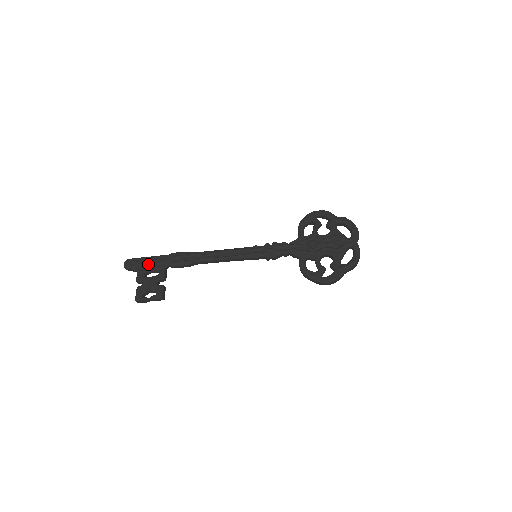
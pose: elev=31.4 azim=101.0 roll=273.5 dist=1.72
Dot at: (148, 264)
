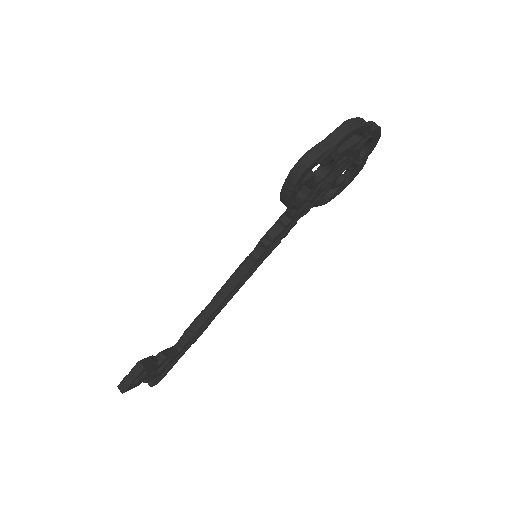
Dot at: occluded
